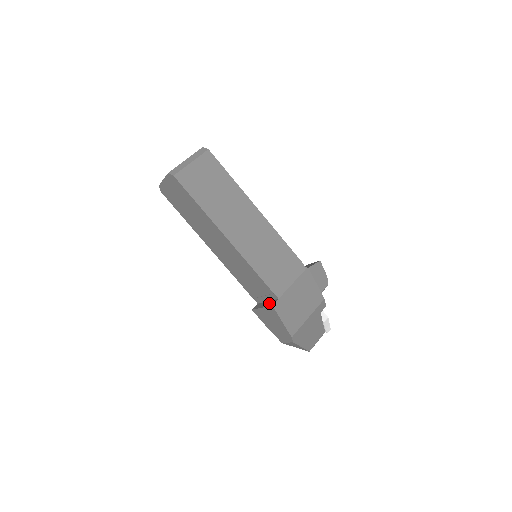
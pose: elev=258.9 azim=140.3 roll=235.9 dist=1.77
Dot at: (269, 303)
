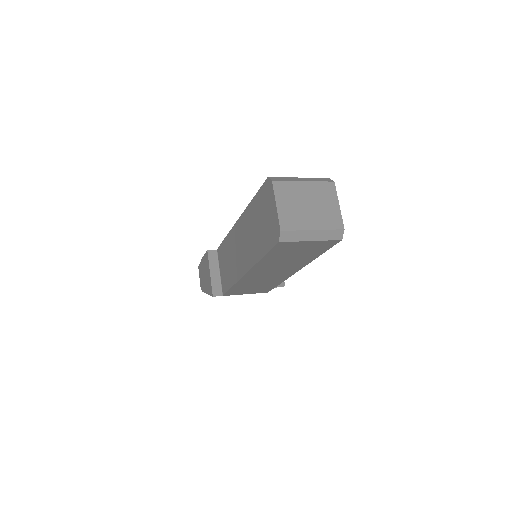
Dot at: (216, 283)
